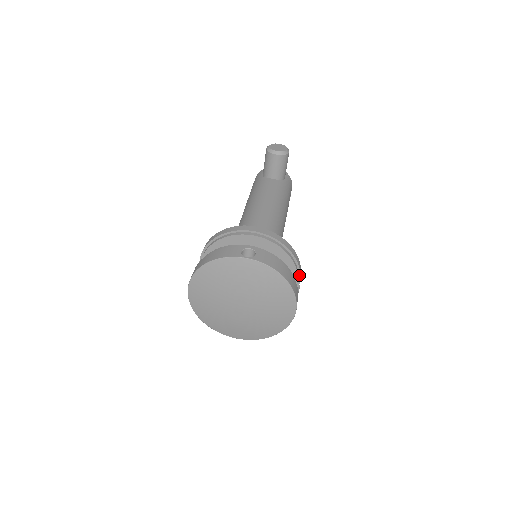
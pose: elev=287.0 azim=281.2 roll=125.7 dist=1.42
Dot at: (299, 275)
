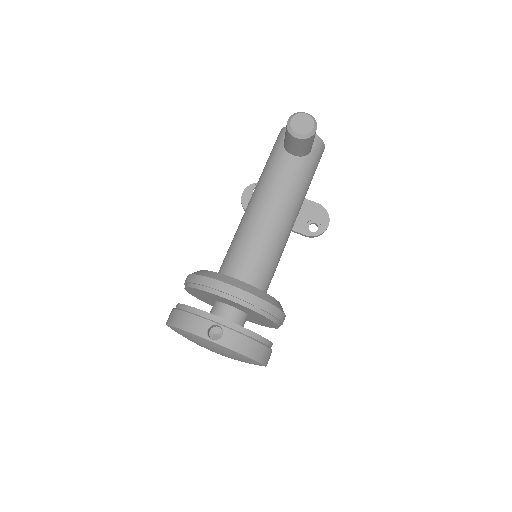
Dot at: (281, 322)
